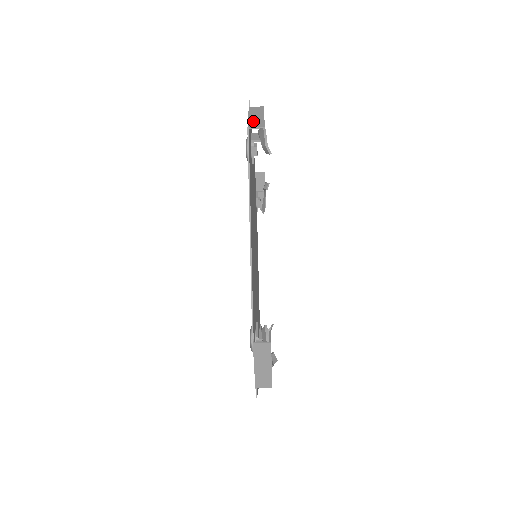
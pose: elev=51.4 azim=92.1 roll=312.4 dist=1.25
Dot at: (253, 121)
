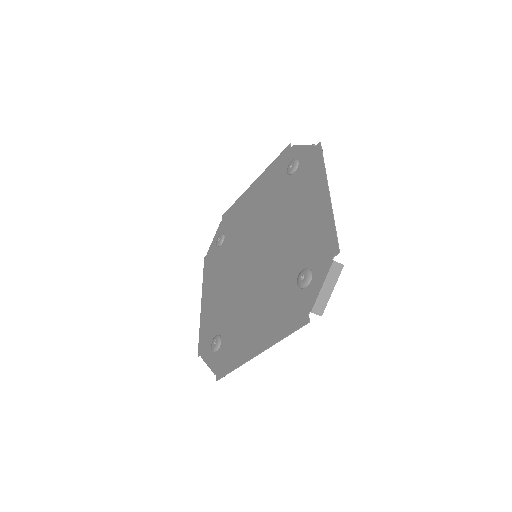
Dot at: (320, 300)
